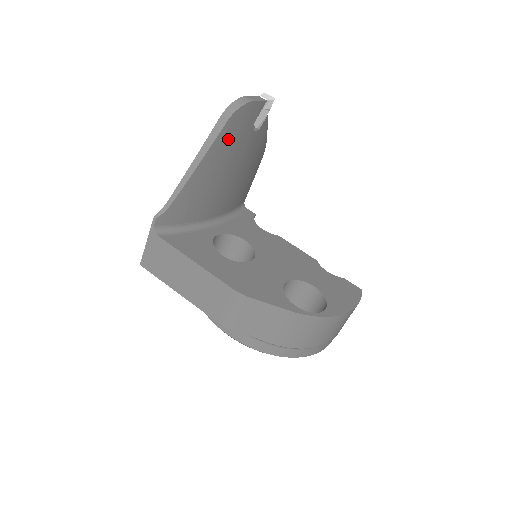
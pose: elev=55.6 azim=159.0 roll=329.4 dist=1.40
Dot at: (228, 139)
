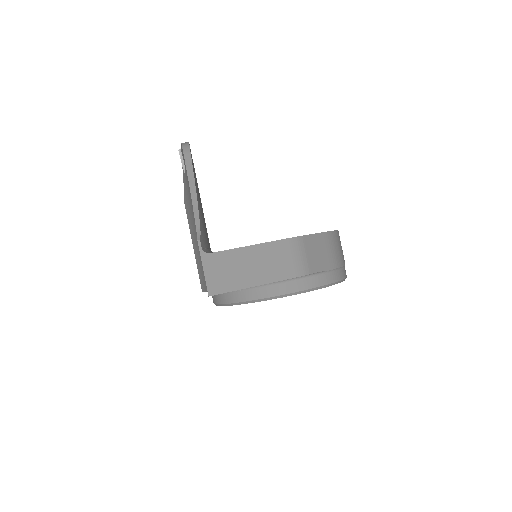
Dot at: (194, 170)
